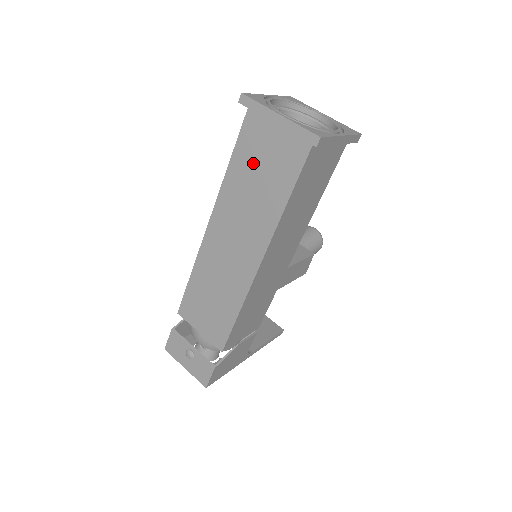
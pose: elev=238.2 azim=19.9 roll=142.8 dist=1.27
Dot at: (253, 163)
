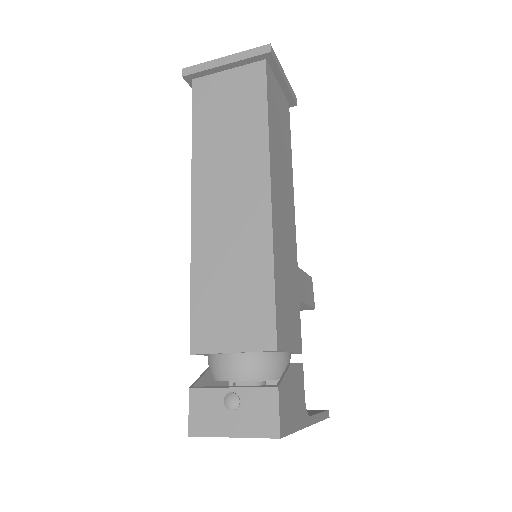
Dot at: (217, 114)
